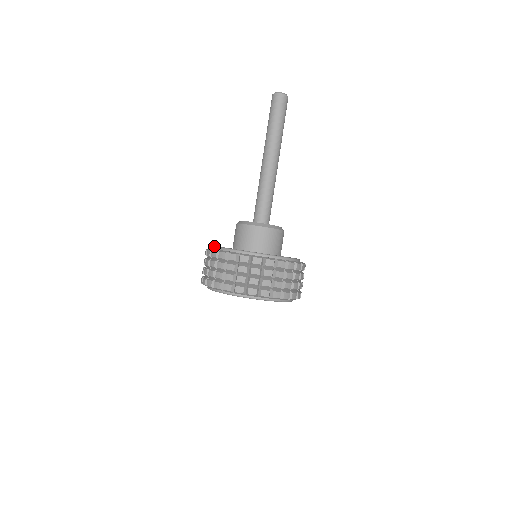
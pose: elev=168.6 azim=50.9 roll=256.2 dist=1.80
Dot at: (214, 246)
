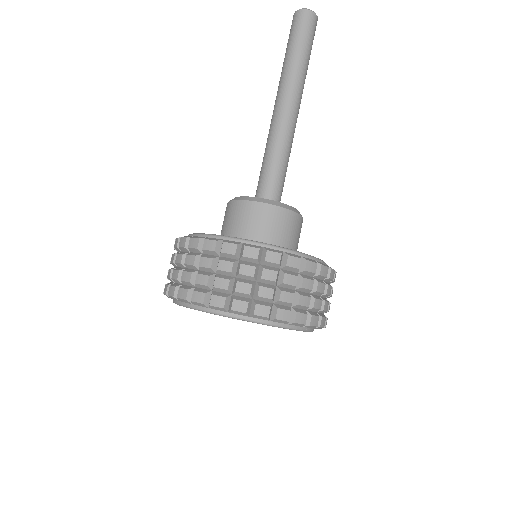
Dot at: occluded
